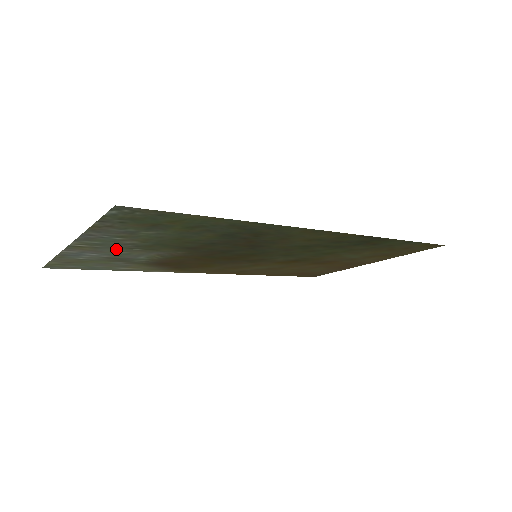
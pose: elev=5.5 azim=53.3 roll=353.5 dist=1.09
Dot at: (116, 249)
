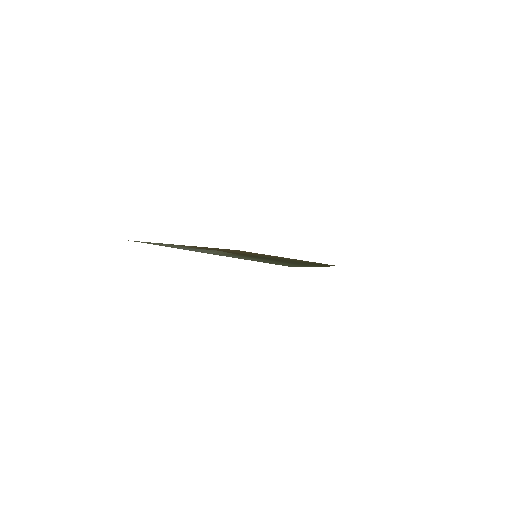
Dot at: (211, 252)
